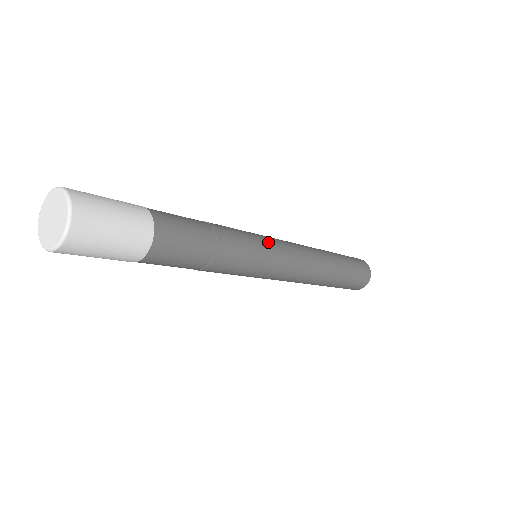
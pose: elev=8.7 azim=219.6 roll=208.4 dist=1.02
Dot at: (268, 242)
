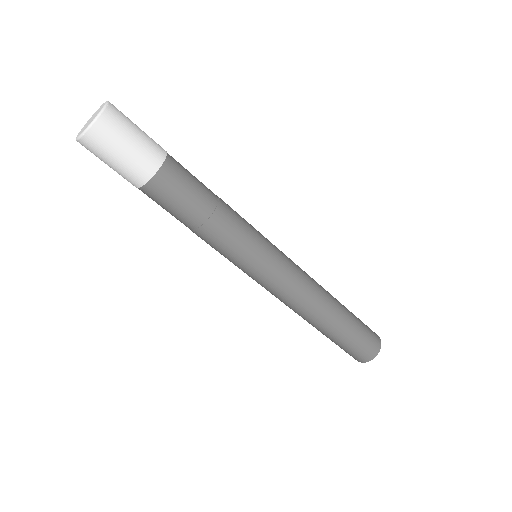
Dot at: (268, 240)
